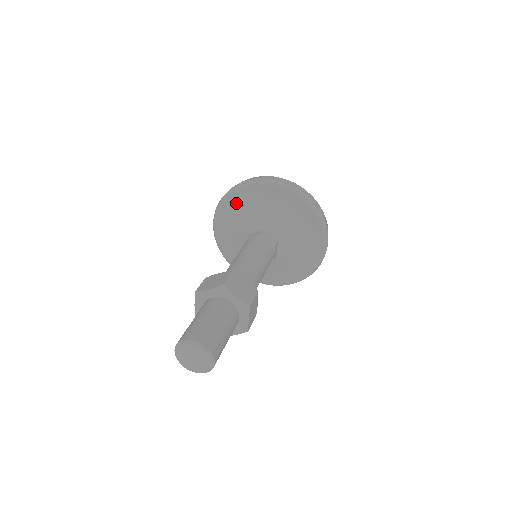
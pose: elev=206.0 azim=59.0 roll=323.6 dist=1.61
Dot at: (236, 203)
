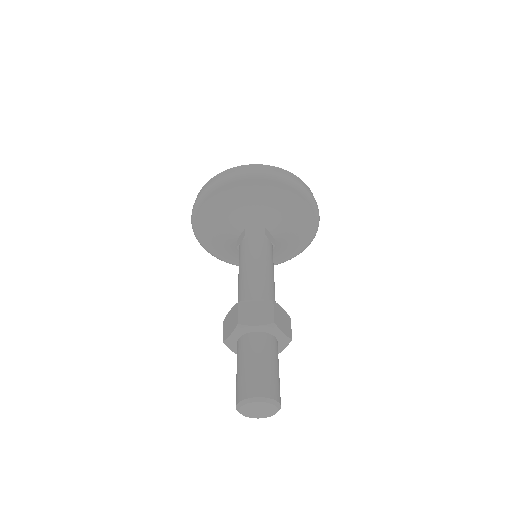
Dot at: (237, 191)
